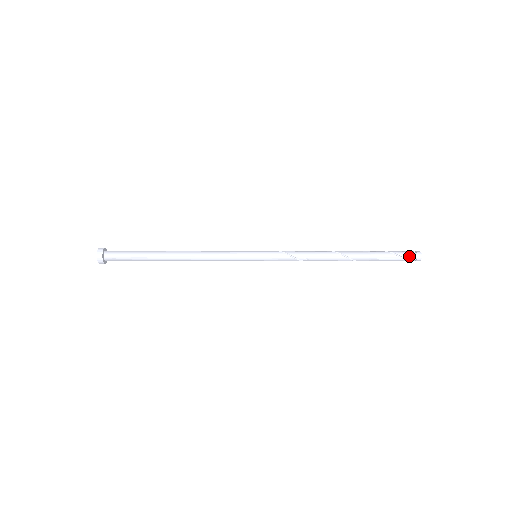
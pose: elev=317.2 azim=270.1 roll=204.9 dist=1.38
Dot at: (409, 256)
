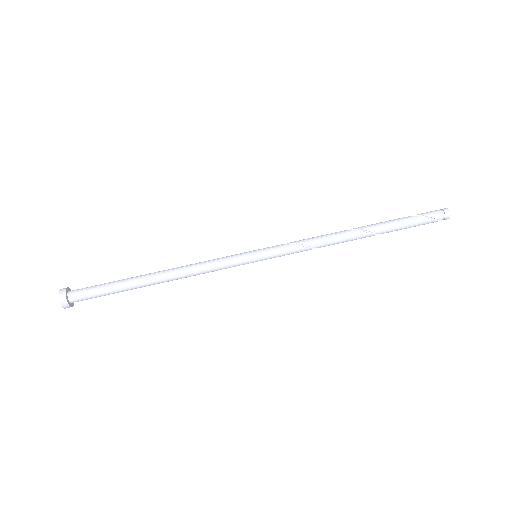
Dot at: (435, 214)
